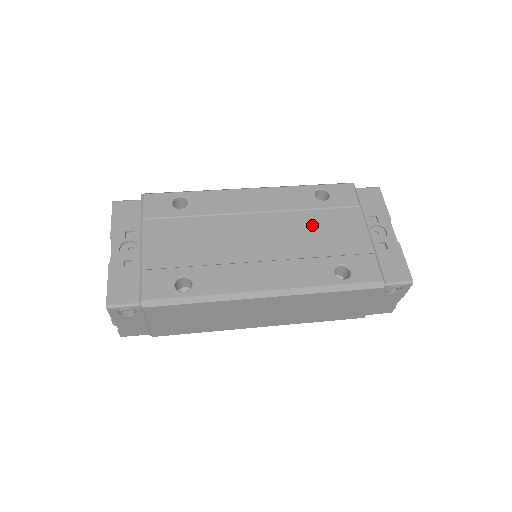
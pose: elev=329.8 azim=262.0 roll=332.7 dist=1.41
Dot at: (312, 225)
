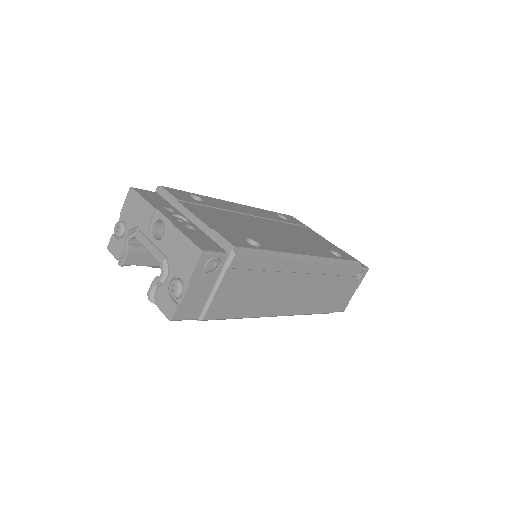
Dot at: (294, 230)
